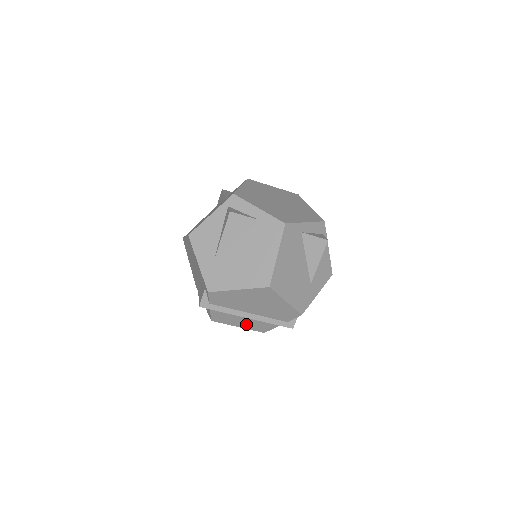
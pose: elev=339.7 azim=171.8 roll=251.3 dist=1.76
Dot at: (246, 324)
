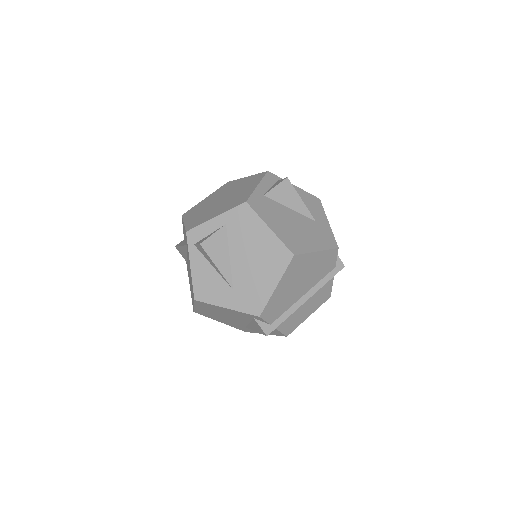
Dot at: (312, 307)
